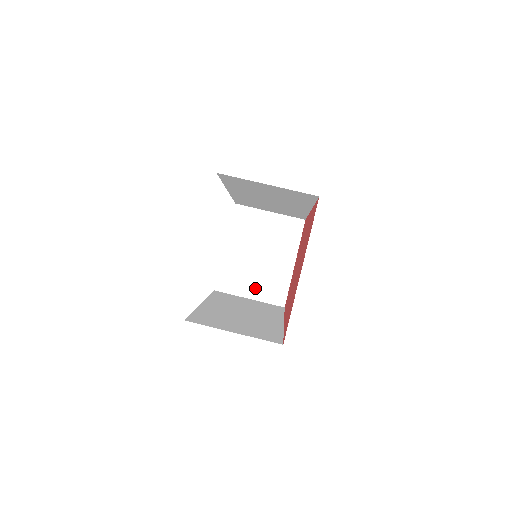
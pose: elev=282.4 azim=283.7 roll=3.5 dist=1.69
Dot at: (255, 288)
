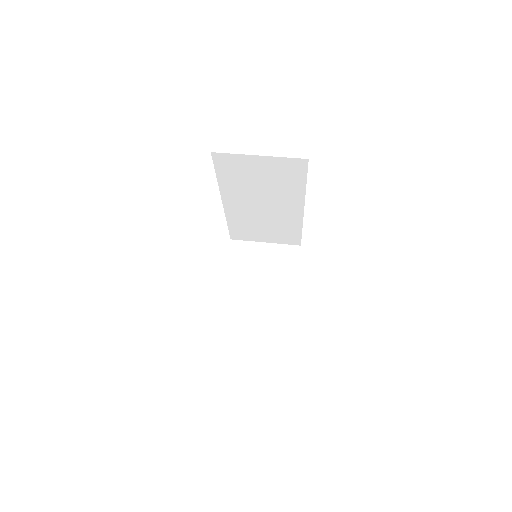
Dot at: (259, 316)
